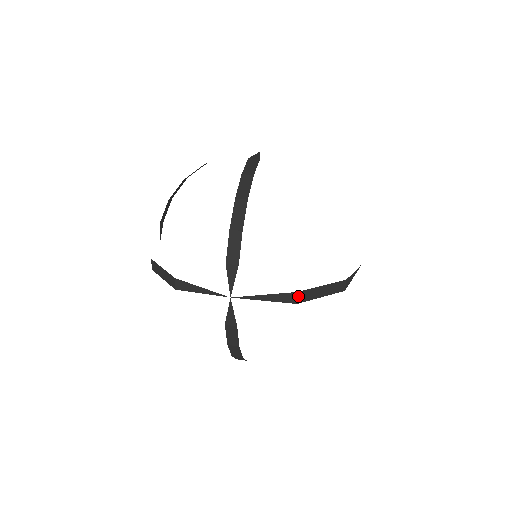
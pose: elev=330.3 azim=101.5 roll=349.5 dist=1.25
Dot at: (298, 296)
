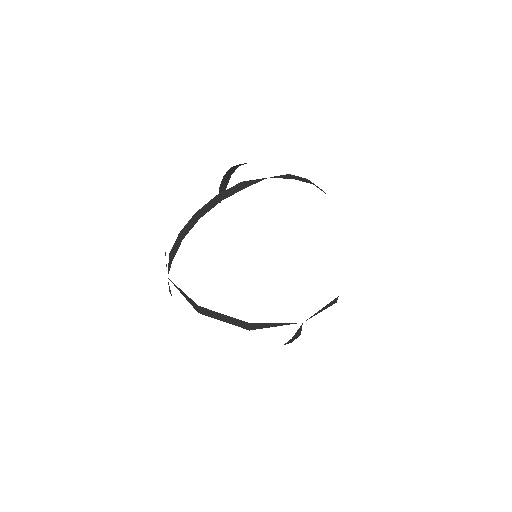
Dot at: (199, 309)
